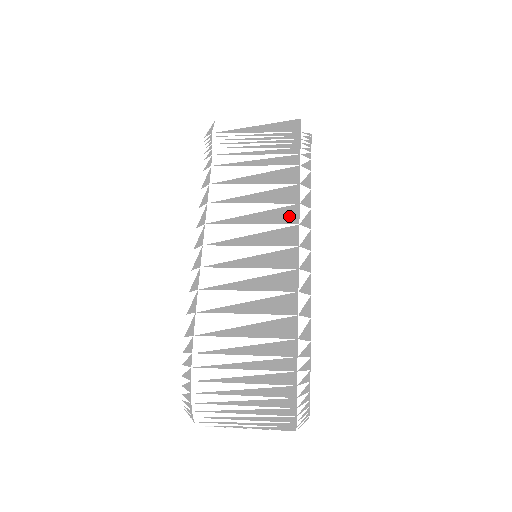
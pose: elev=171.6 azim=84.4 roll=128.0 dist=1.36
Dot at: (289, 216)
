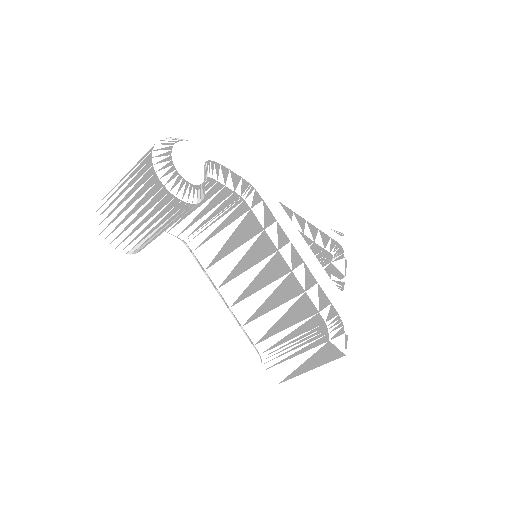
Dot at: occluded
